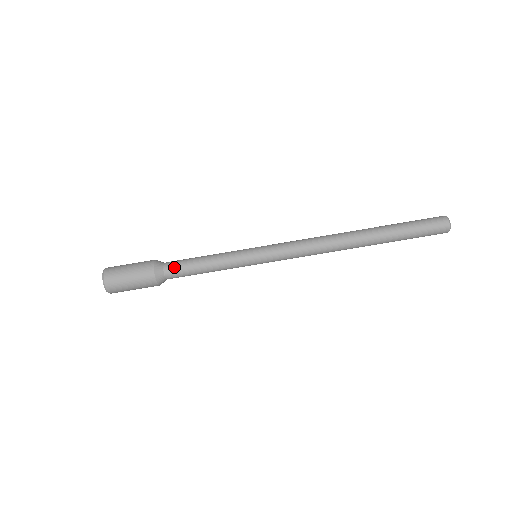
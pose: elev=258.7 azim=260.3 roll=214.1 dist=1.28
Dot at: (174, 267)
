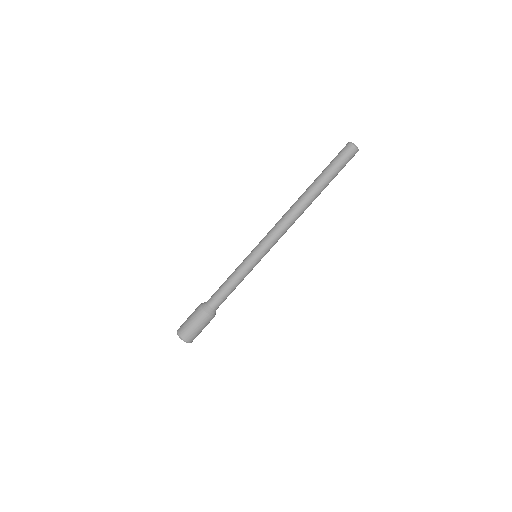
Dot at: (216, 302)
